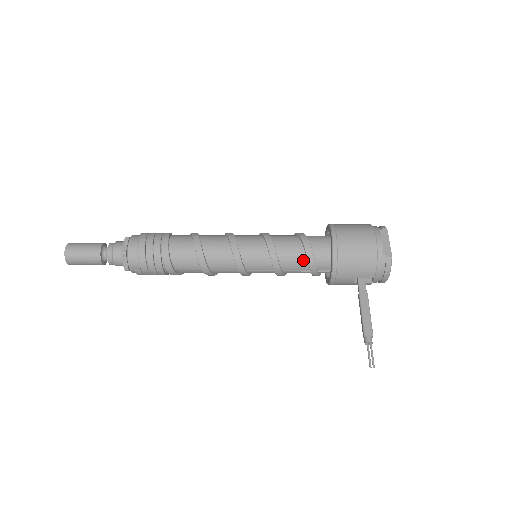
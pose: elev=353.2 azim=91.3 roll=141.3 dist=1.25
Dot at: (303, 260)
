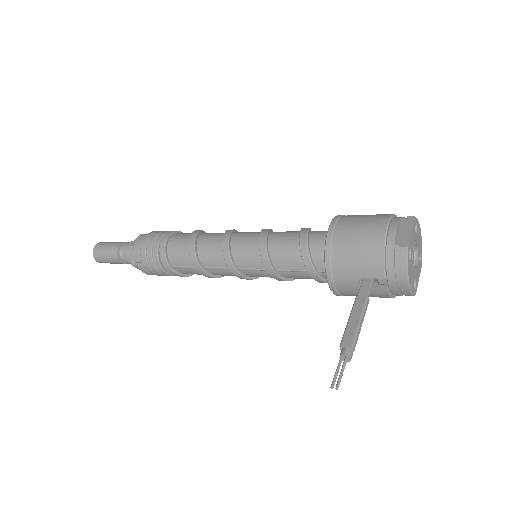
Dot at: (297, 255)
